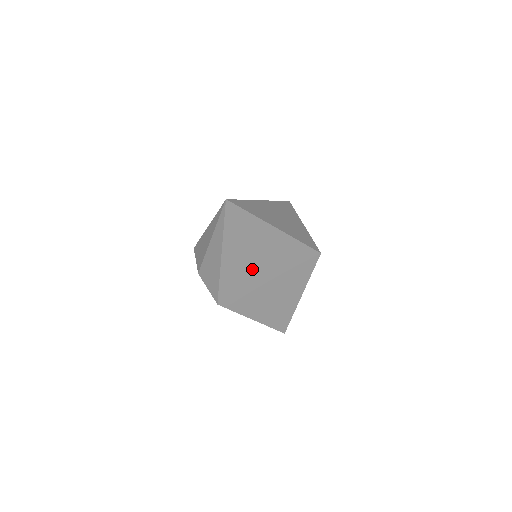
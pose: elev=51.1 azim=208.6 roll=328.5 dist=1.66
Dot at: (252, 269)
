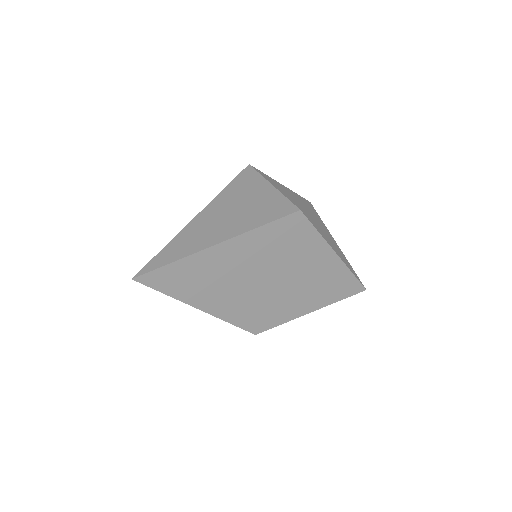
Dot at: (245, 288)
